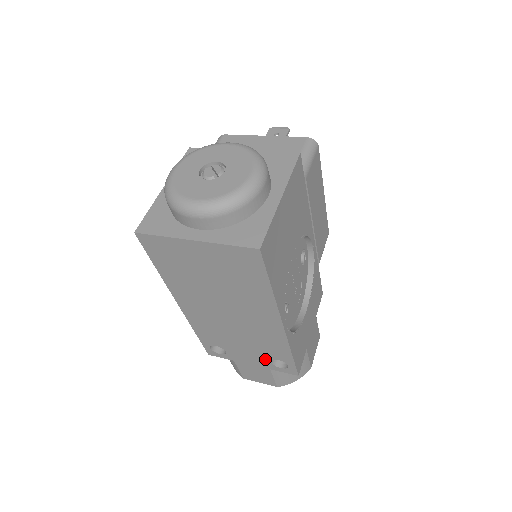
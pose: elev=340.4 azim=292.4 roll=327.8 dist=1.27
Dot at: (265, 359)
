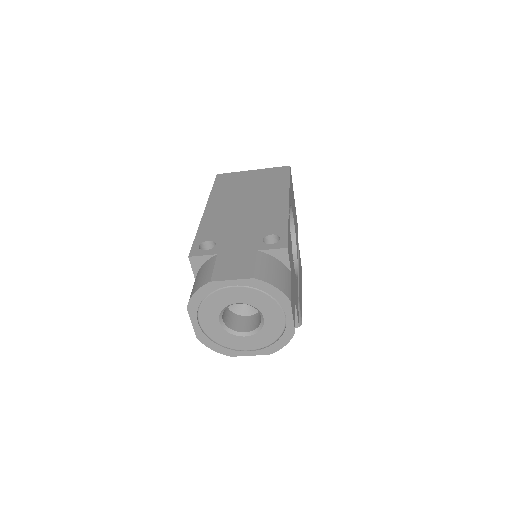
Dot at: (257, 239)
